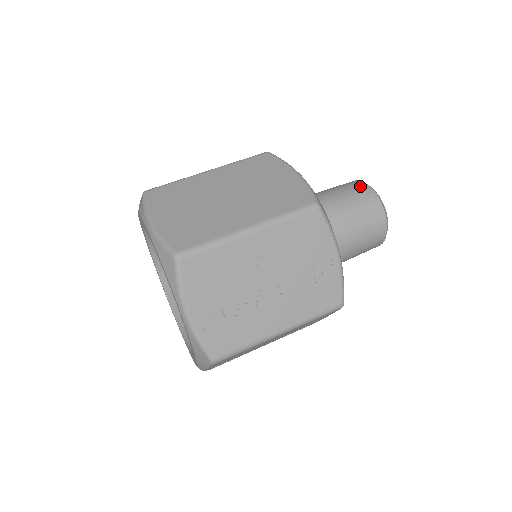
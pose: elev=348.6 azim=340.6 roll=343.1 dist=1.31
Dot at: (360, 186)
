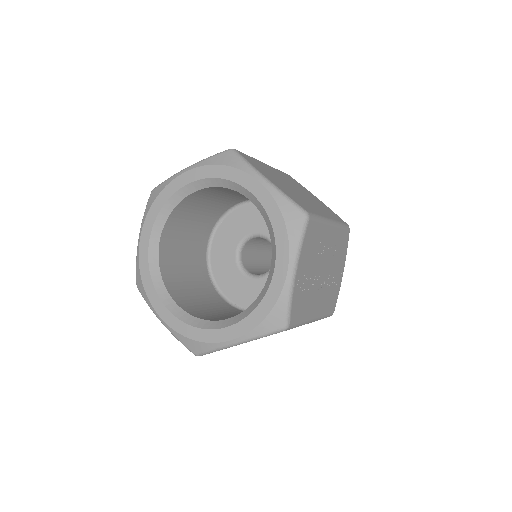
Dot at: occluded
